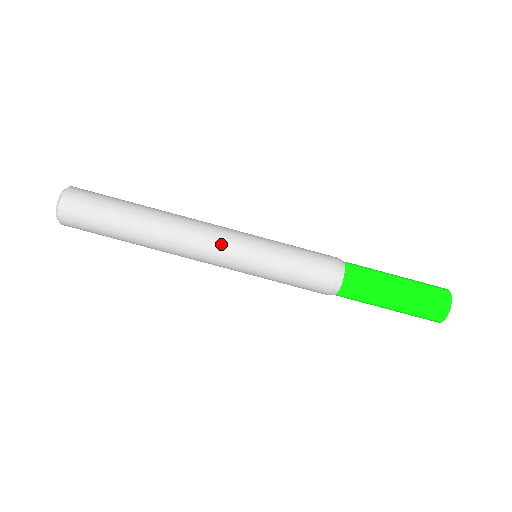
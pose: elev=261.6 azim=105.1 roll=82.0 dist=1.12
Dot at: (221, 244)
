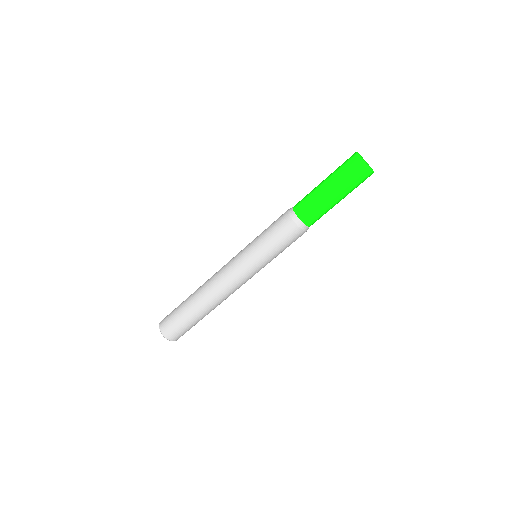
Dot at: (237, 278)
